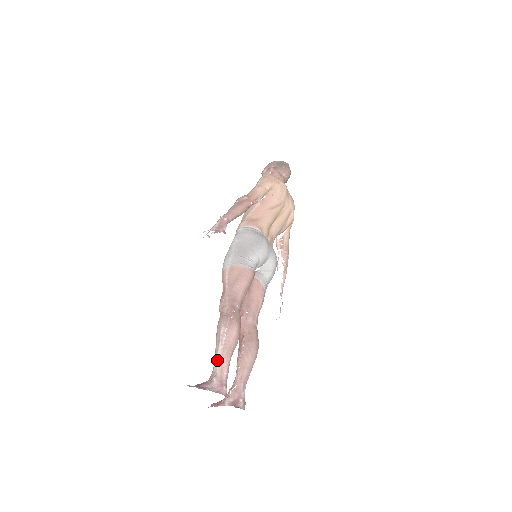
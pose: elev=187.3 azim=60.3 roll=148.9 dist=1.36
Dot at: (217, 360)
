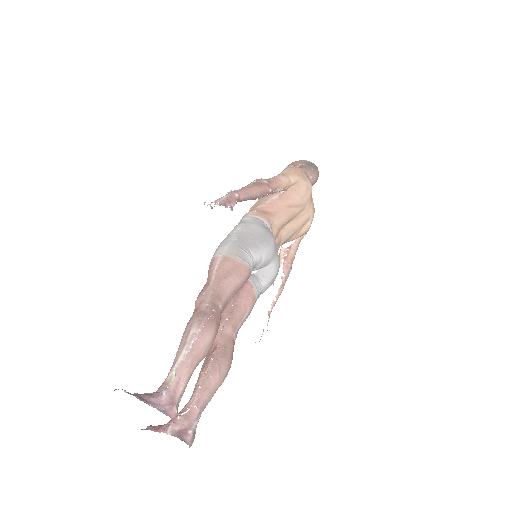
Dot at: (175, 368)
